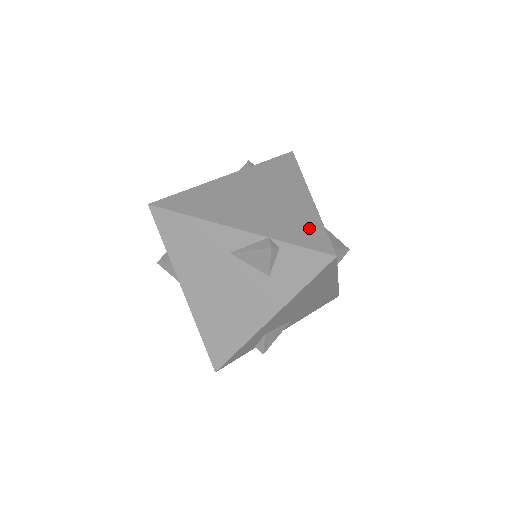
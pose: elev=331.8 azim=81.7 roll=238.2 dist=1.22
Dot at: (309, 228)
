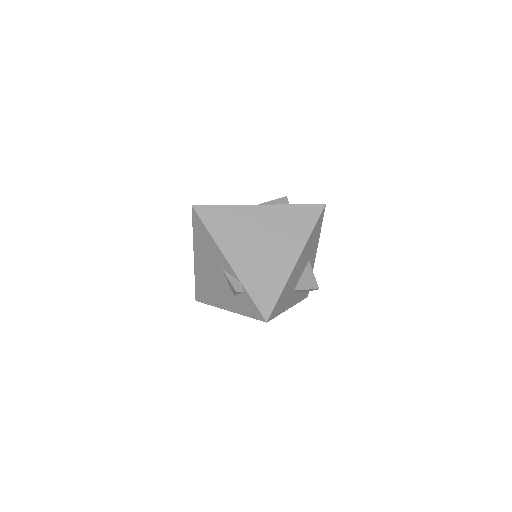
Dot at: (271, 290)
